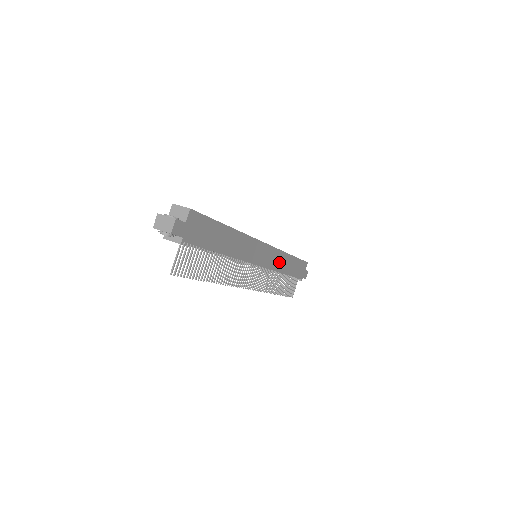
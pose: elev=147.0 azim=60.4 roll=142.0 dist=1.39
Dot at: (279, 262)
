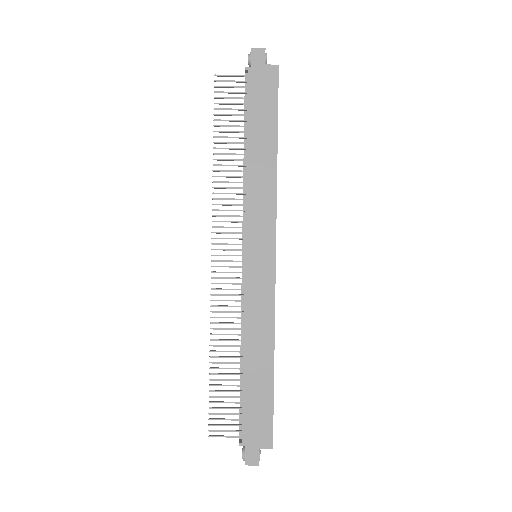
Dot at: (258, 320)
